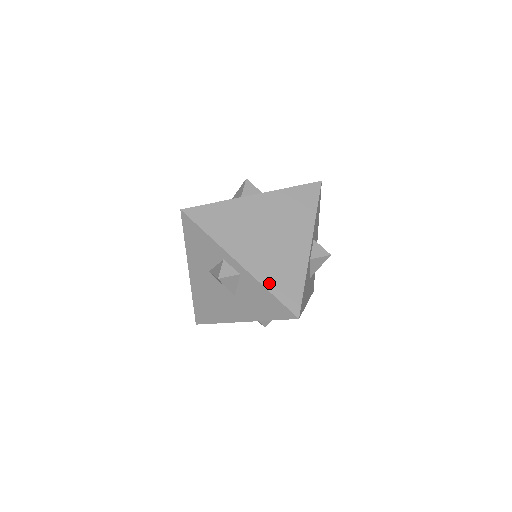
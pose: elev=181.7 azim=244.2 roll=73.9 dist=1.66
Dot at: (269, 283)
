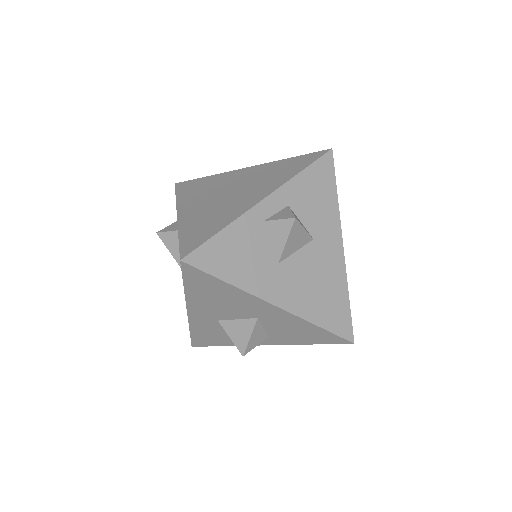
Dot at: (186, 229)
